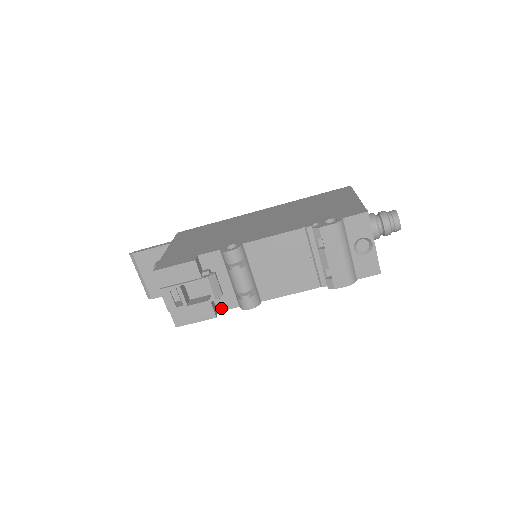
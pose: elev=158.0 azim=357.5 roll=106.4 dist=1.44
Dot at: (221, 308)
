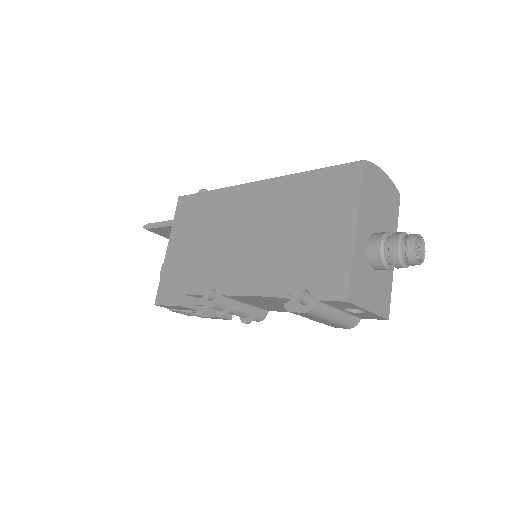
Dot at: occluded
